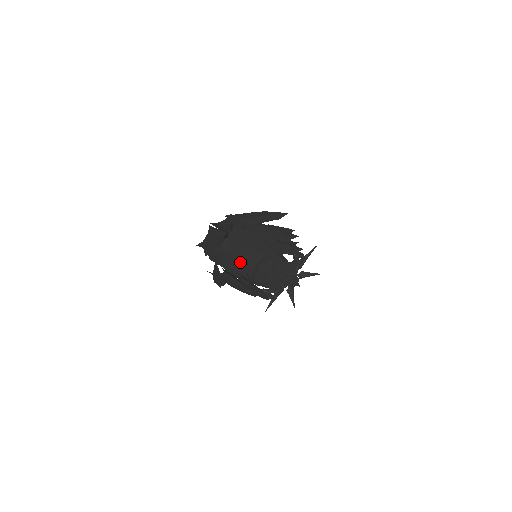
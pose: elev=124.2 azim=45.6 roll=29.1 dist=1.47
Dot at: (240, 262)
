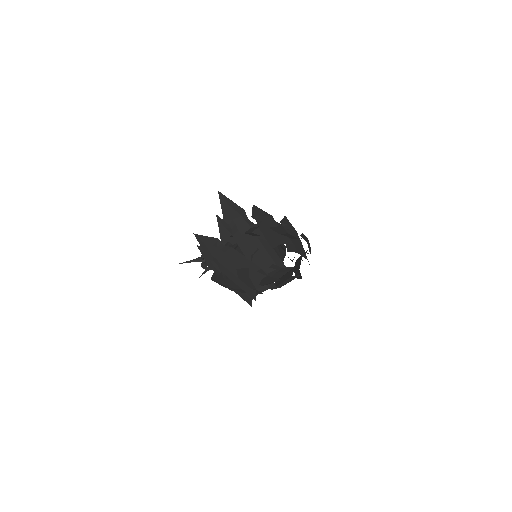
Dot at: occluded
